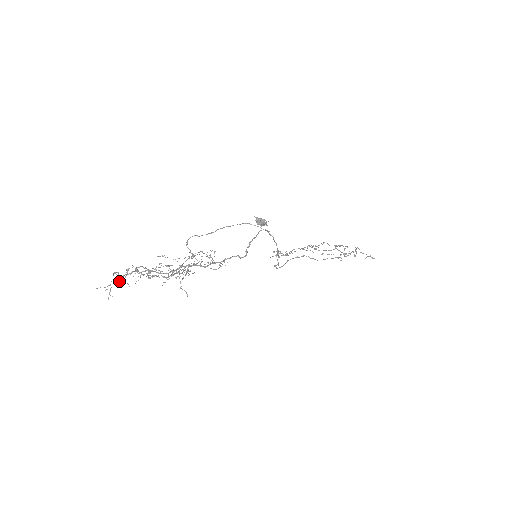
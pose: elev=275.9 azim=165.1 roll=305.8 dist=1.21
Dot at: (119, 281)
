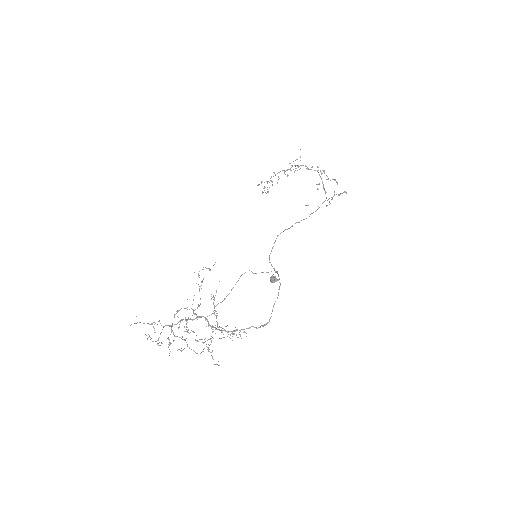
Dot at: occluded
